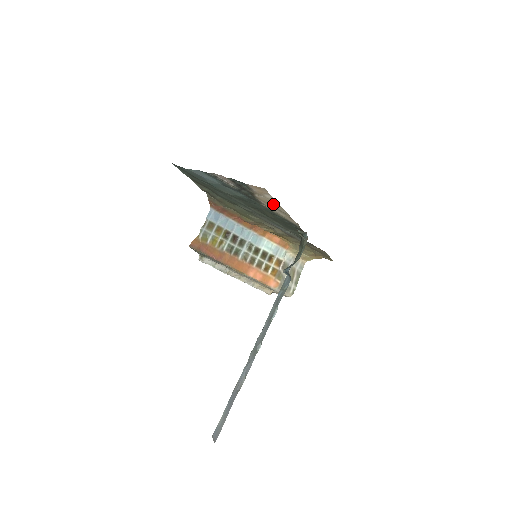
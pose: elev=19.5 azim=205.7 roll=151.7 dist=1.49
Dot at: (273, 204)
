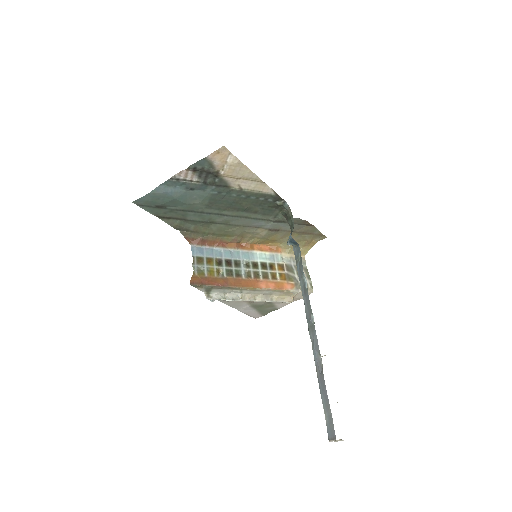
Dot at: (240, 171)
